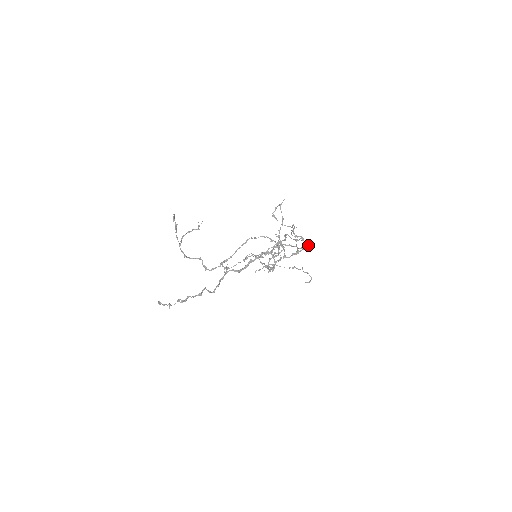
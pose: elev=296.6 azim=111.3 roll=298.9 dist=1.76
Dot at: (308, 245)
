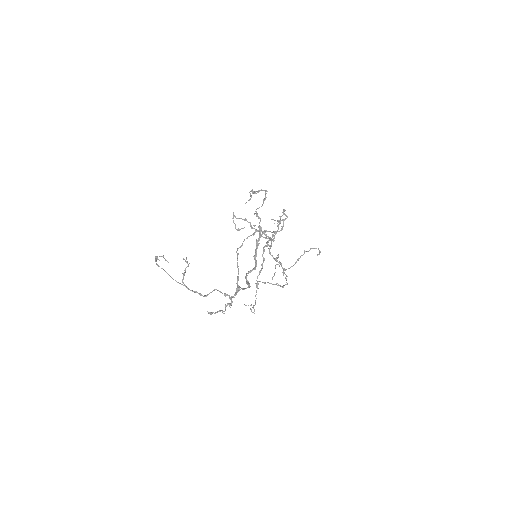
Dot at: (283, 219)
